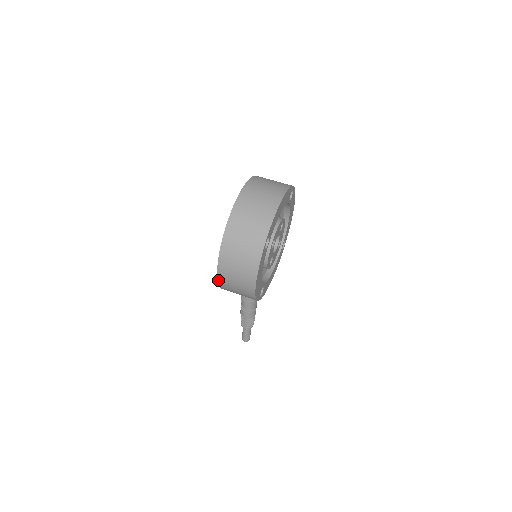
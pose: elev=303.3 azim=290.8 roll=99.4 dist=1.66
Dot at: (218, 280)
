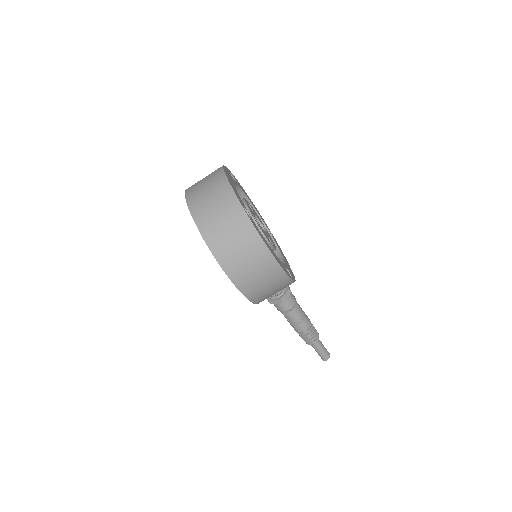
Dot at: (241, 291)
